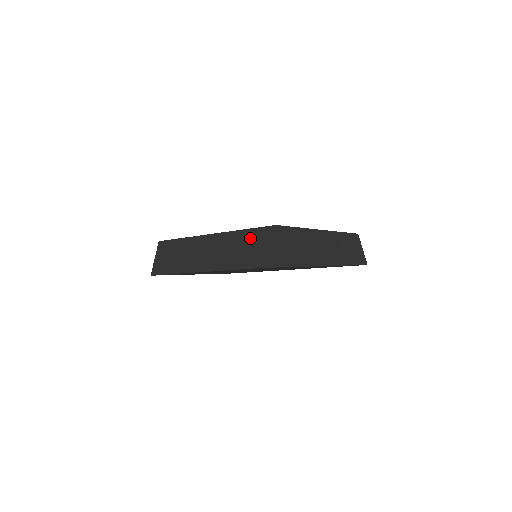
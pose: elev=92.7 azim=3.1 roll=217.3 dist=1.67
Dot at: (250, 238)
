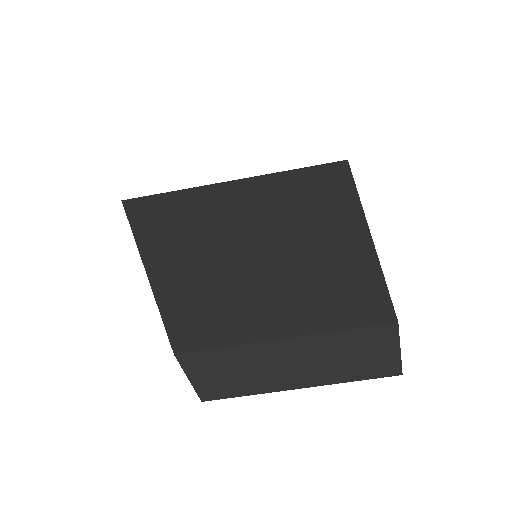
Dot at: (363, 342)
